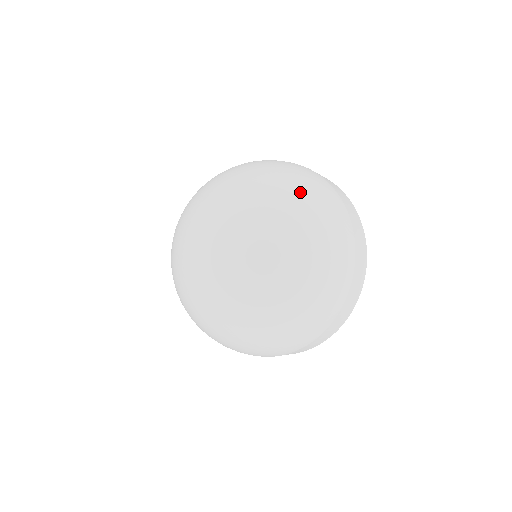
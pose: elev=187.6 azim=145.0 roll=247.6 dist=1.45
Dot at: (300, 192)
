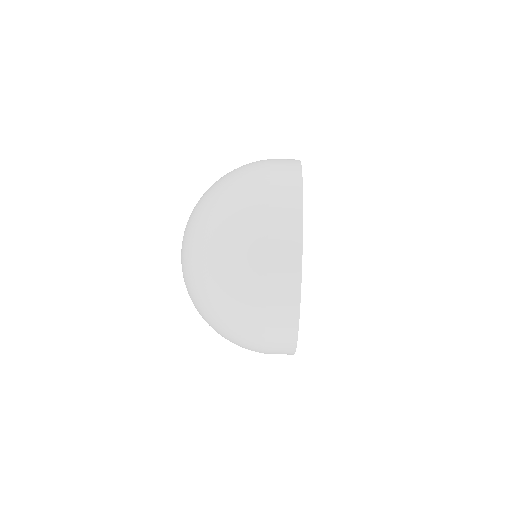
Dot at: (216, 312)
